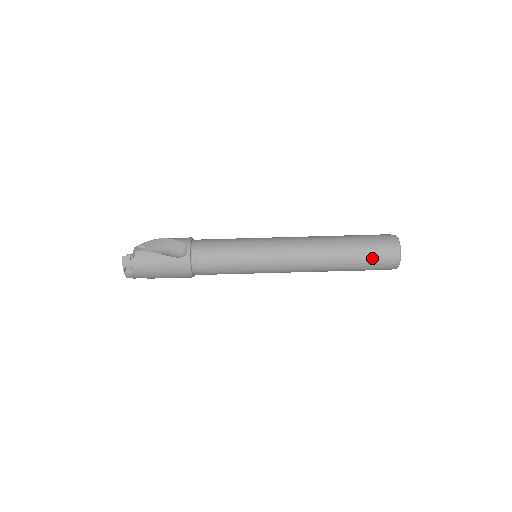
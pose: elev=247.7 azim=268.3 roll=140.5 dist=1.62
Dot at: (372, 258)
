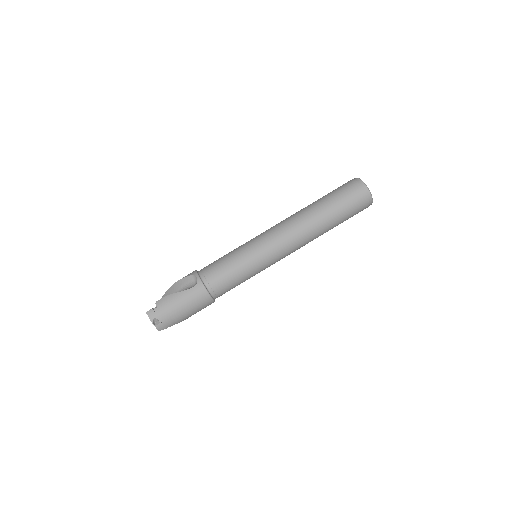
Dot at: (347, 202)
